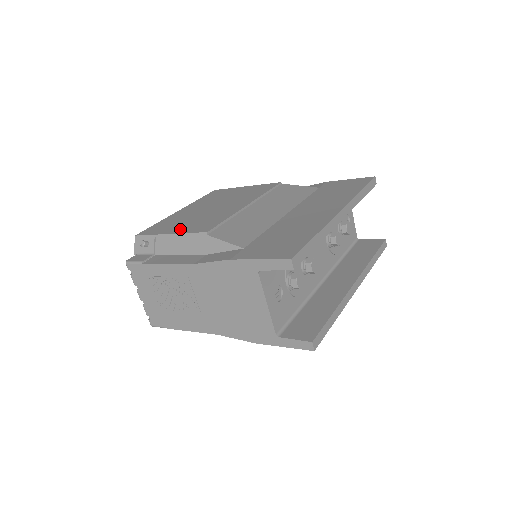
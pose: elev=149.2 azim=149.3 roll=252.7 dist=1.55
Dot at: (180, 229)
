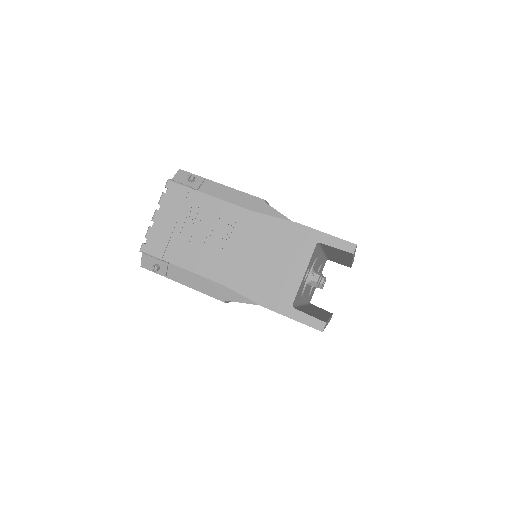
Dot at: occluded
